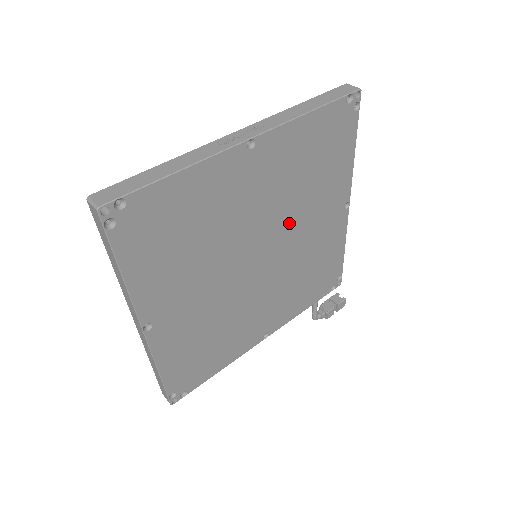
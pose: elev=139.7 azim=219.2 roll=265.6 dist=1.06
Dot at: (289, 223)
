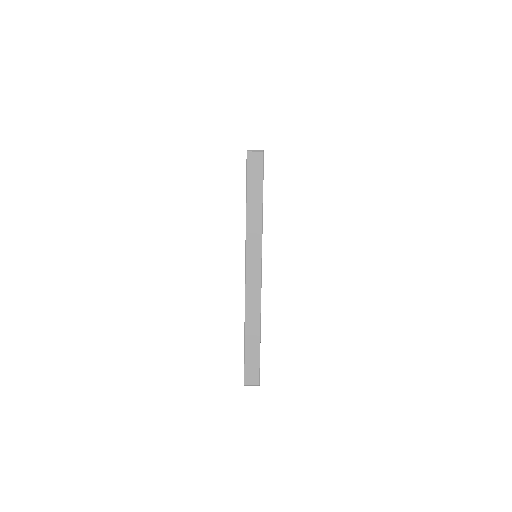
Dot at: occluded
